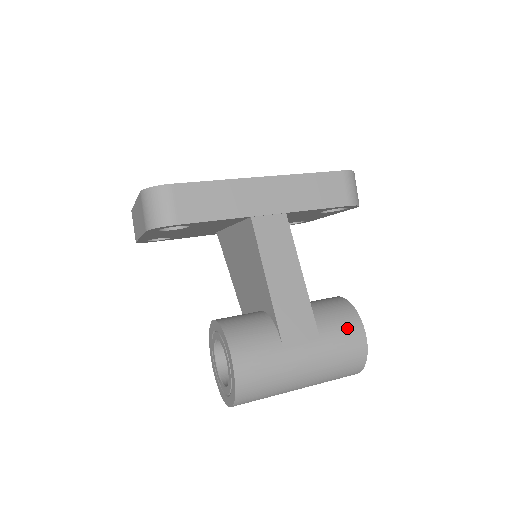
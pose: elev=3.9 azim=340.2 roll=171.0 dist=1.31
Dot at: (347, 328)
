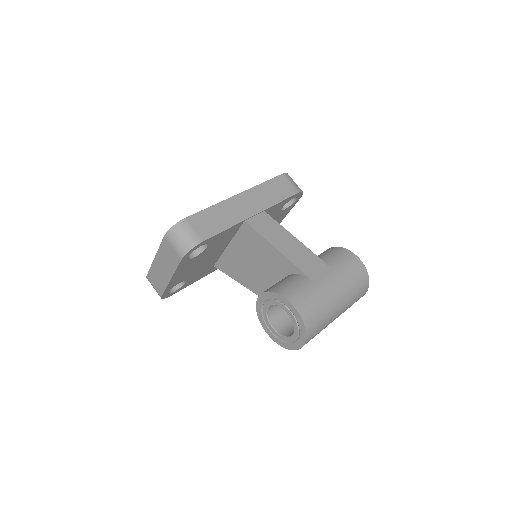
Dot at: (345, 258)
